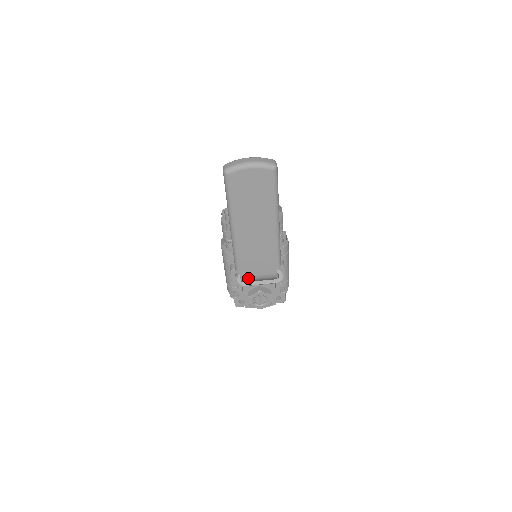
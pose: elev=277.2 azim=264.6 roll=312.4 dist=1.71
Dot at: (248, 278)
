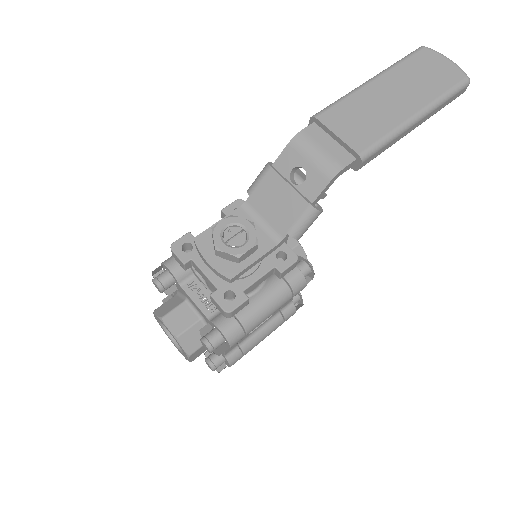
Dot at: (305, 142)
